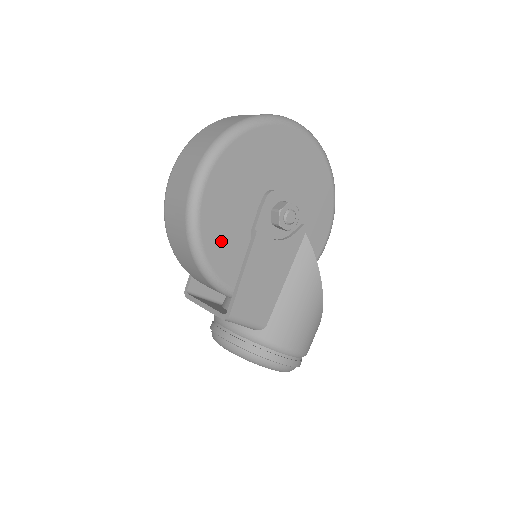
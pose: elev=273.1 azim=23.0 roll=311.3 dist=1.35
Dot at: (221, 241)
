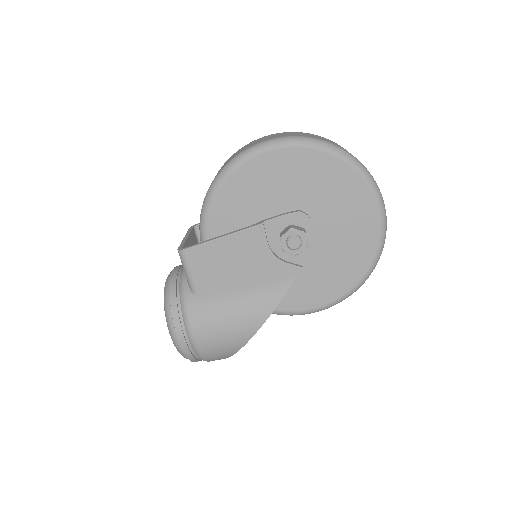
Dot at: (235, 201)
